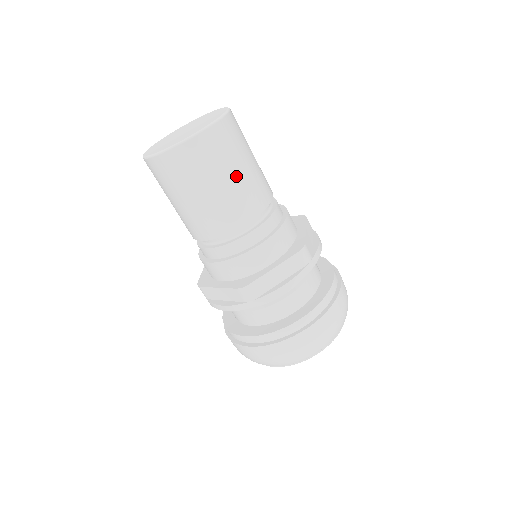
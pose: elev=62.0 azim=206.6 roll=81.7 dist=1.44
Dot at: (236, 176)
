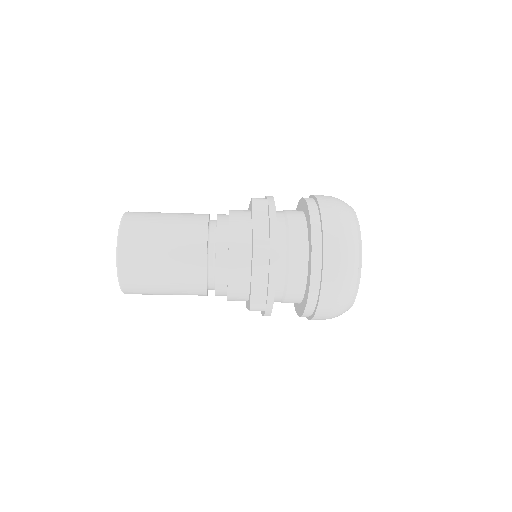
Dot at: (165, 261)
